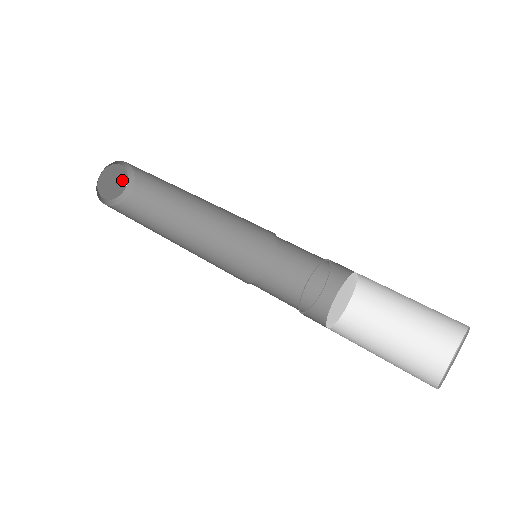
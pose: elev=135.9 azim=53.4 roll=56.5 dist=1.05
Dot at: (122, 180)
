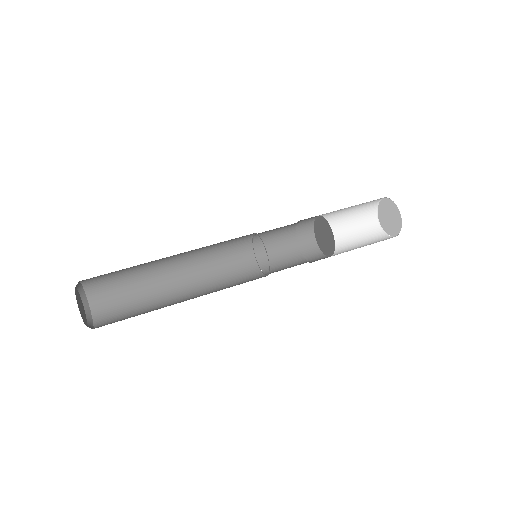
Dot at: (80, 300)
